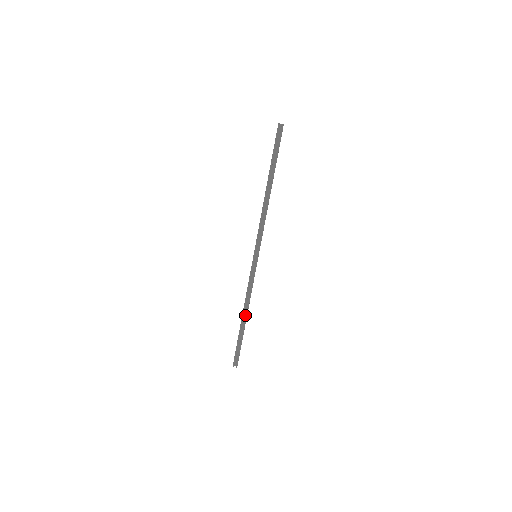
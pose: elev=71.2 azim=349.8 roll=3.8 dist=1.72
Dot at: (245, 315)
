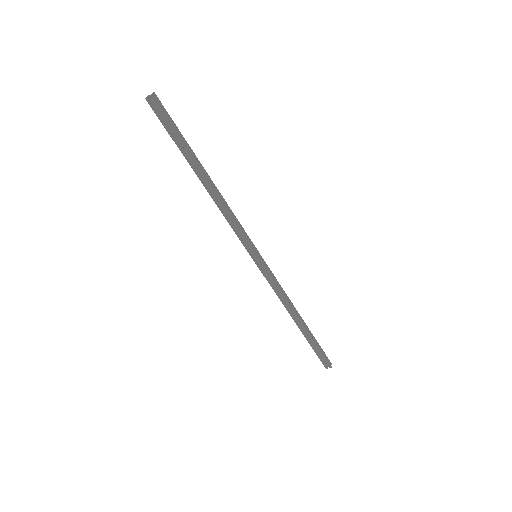
Dot at: (296, 318)
